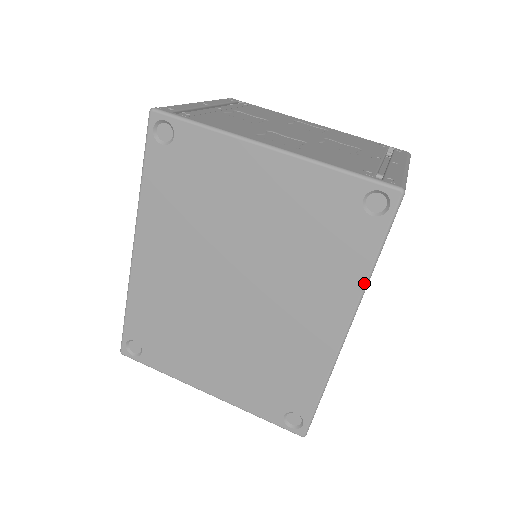
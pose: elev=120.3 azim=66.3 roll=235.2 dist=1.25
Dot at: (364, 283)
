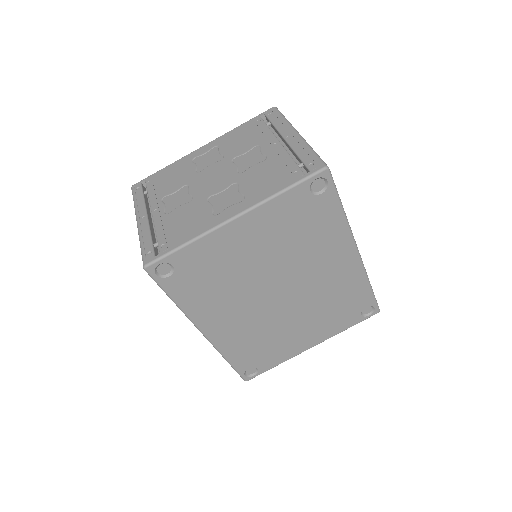
Dot at: (346, 224)
